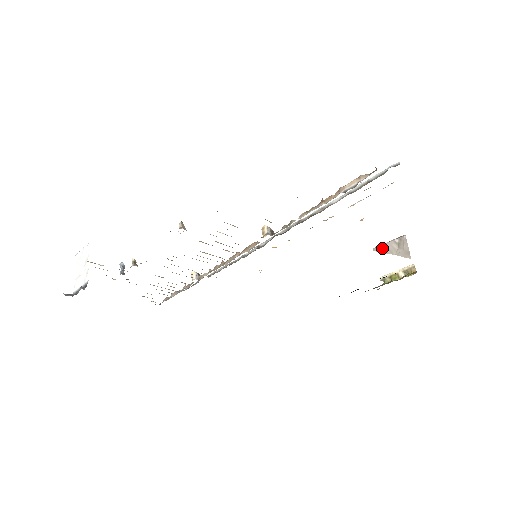
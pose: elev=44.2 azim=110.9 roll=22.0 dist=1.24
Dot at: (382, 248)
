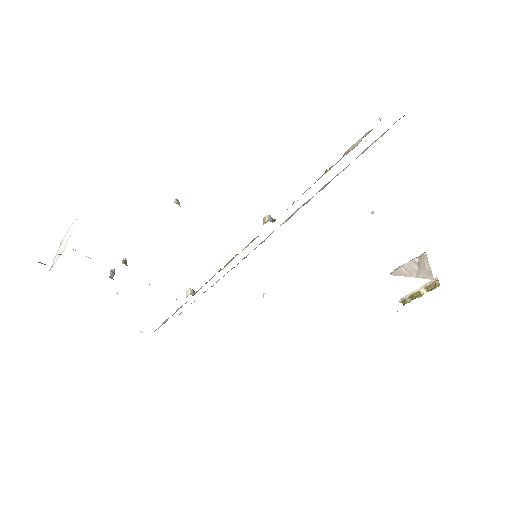
Dot at: (400, 270)
